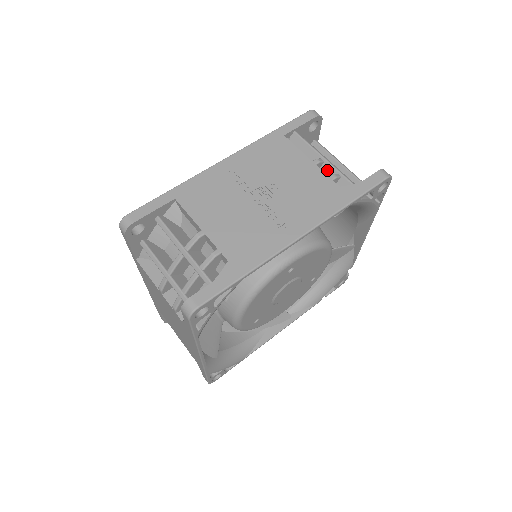
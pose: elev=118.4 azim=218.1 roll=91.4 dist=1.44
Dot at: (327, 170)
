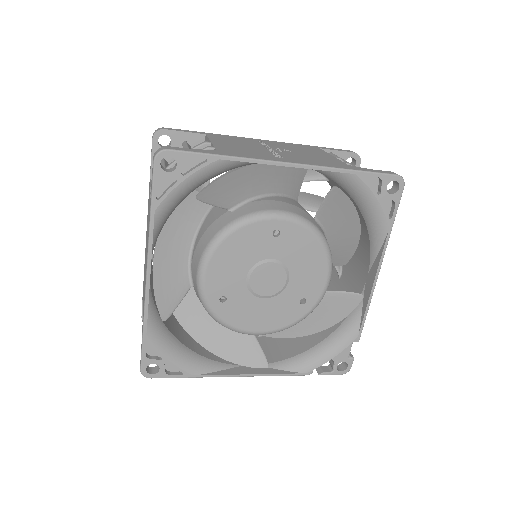
Dot at: occluded
